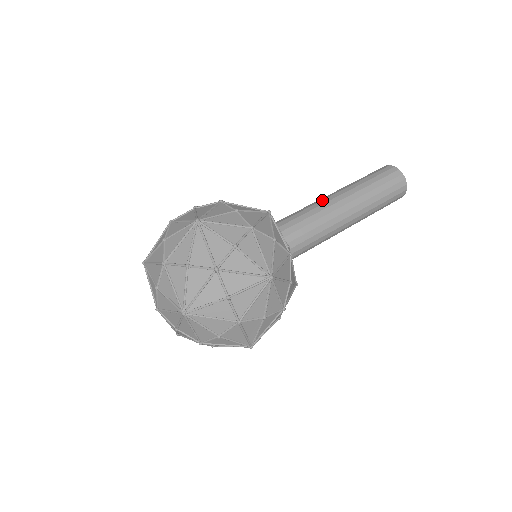
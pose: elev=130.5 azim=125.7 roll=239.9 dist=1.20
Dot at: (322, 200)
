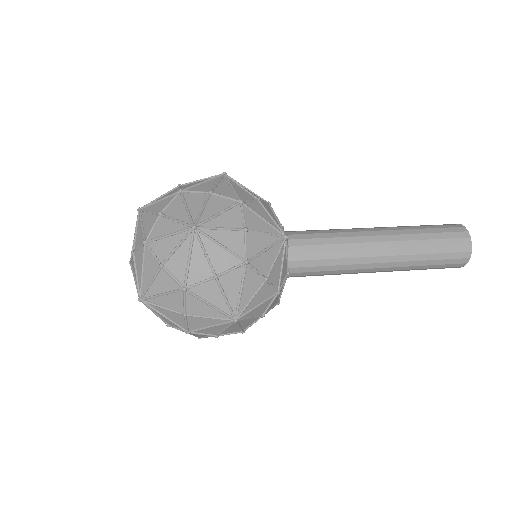
Dot at: (361, 236)
